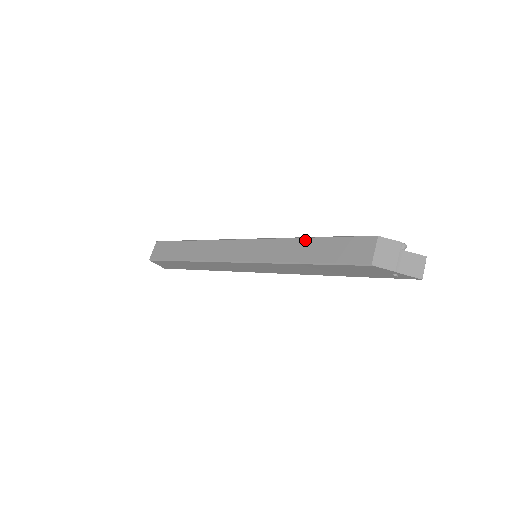
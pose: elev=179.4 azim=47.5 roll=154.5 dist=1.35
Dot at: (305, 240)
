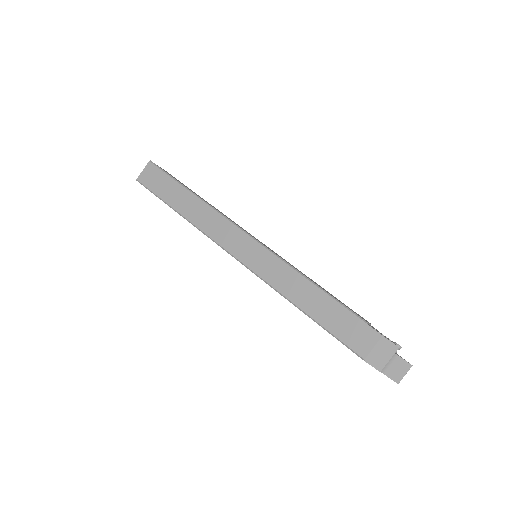
Dot at: (313, 287)
